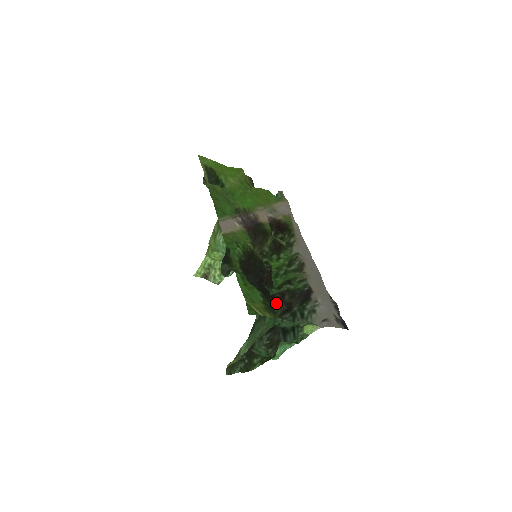
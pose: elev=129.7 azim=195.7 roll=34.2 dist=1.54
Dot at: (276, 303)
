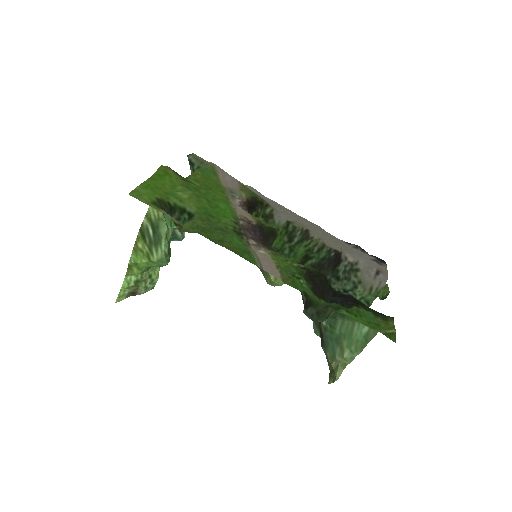
Dot at: occluded
